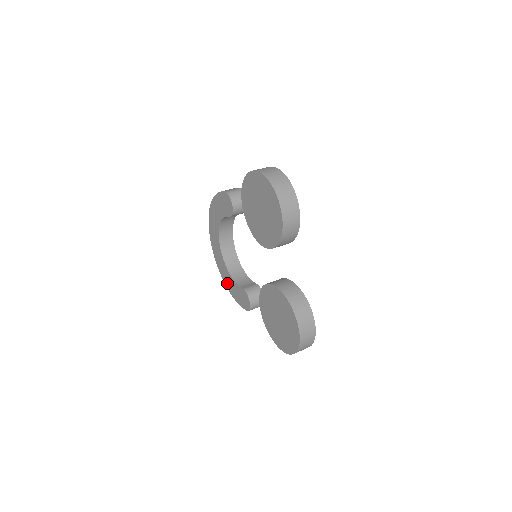
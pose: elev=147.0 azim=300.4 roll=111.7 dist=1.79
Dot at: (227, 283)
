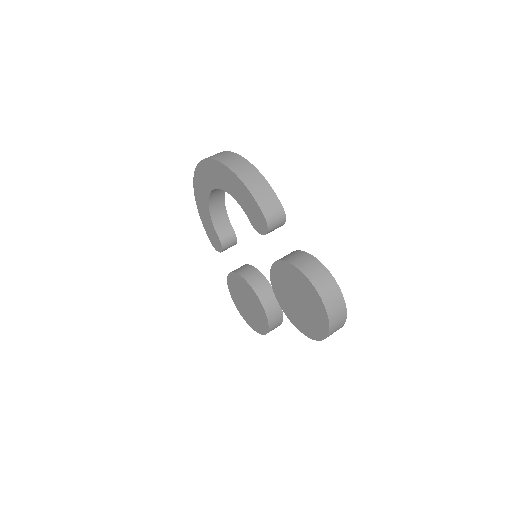
Dot at: (199, 202)
